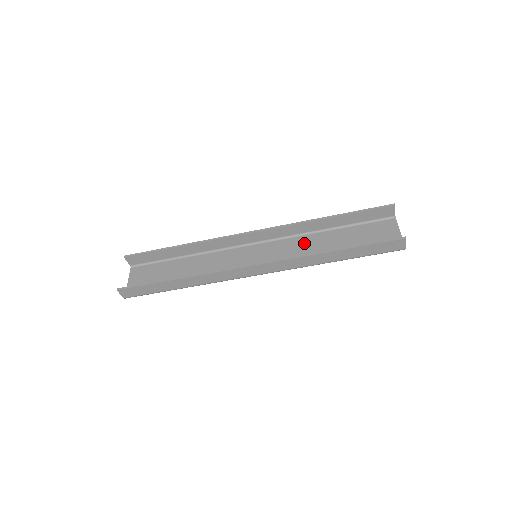
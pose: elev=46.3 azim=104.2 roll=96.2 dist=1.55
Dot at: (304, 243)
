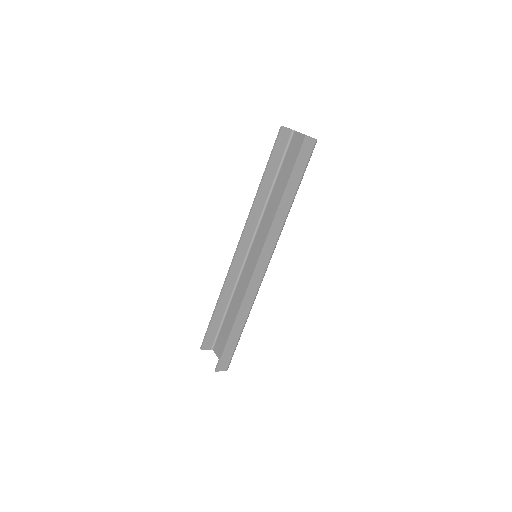
Dot at: (270, 214)
